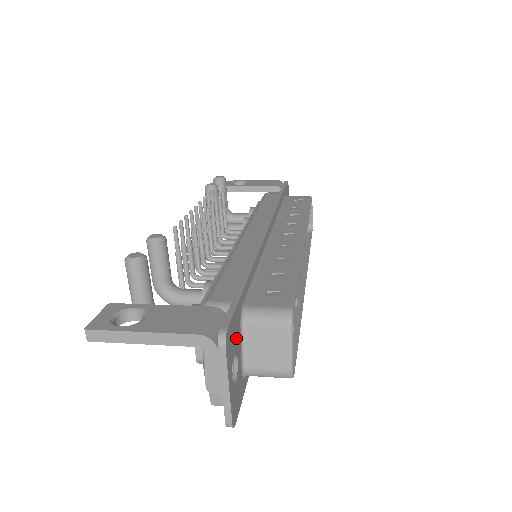
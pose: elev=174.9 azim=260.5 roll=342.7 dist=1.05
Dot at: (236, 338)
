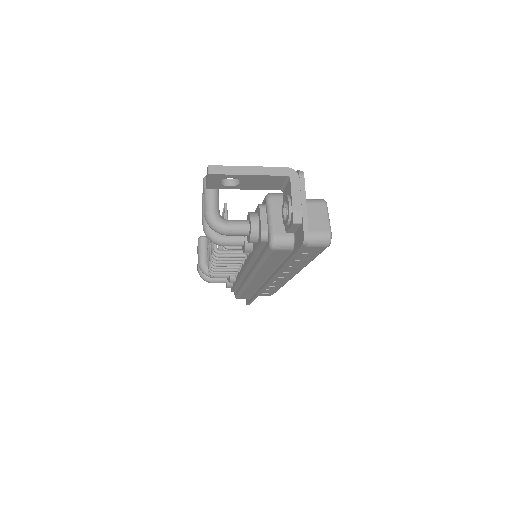
Dot at: occluded
